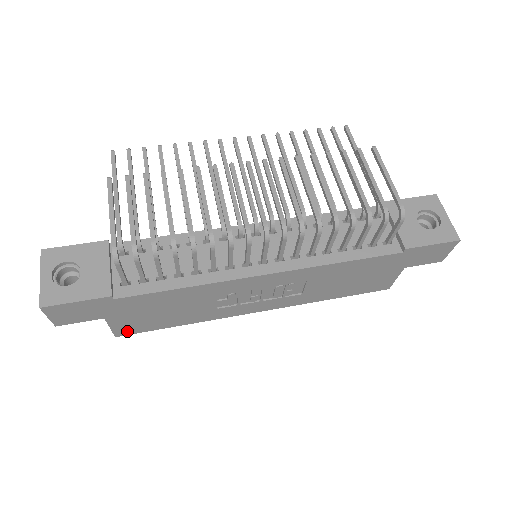
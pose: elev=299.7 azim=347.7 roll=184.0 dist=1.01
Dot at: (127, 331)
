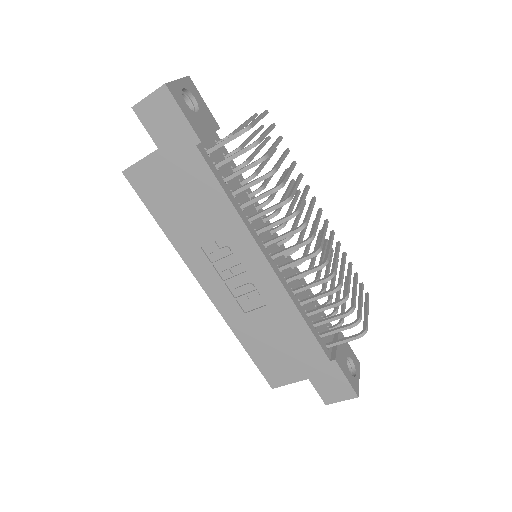
Dot at: (137, 179)
